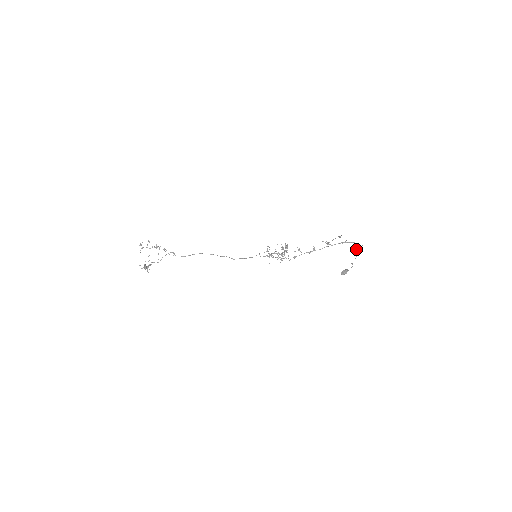
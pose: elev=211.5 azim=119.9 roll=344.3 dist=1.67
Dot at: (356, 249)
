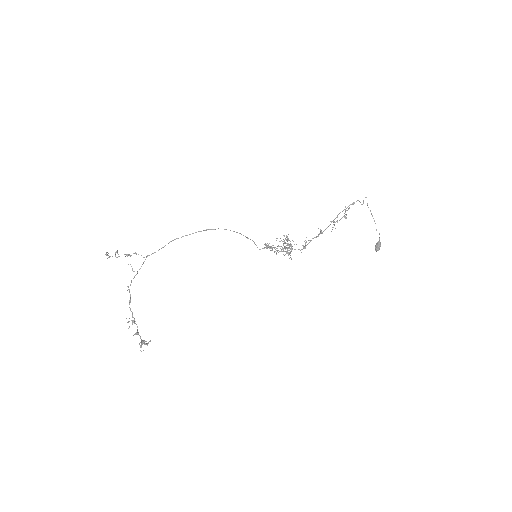
Dot at: (362, 204)
